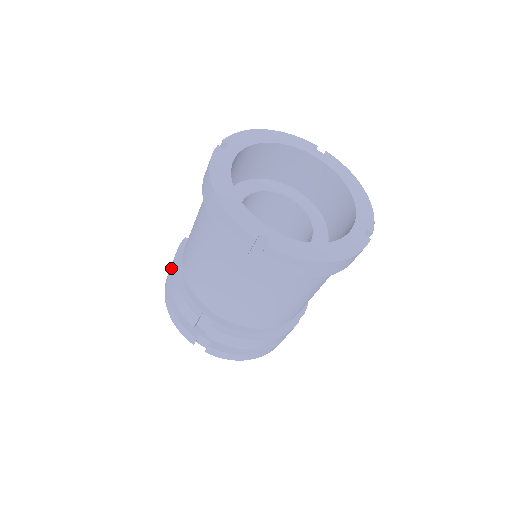
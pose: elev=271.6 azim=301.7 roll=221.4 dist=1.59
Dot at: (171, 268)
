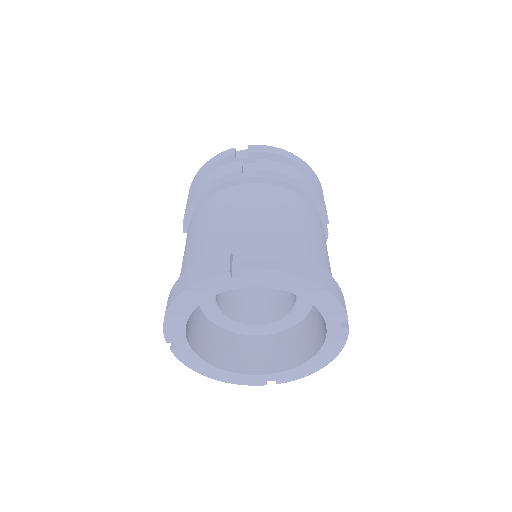
Dot at: occluded
